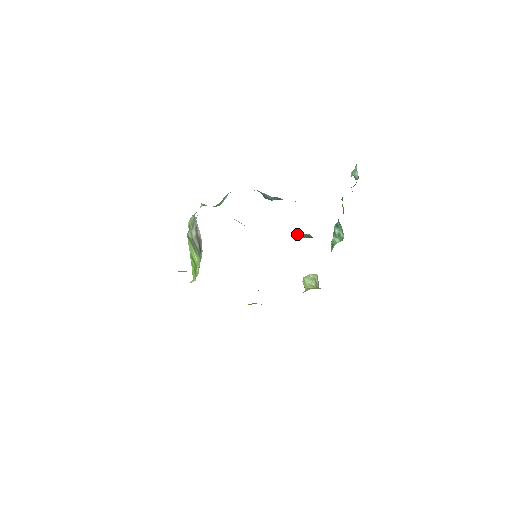
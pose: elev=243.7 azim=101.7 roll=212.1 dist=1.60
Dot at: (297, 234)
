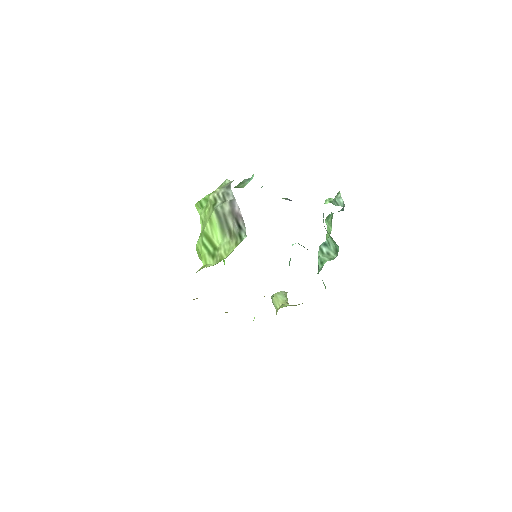
Dot at: occluded
